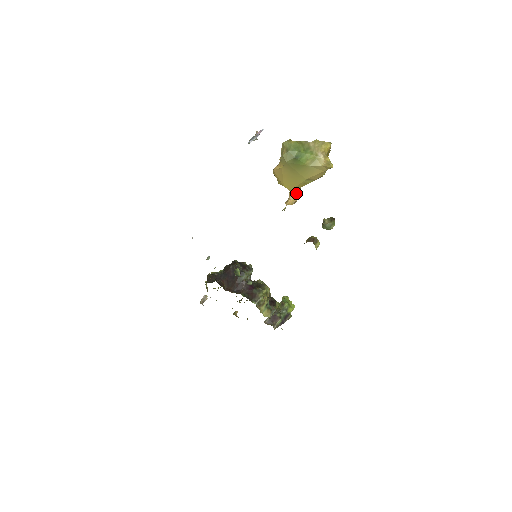
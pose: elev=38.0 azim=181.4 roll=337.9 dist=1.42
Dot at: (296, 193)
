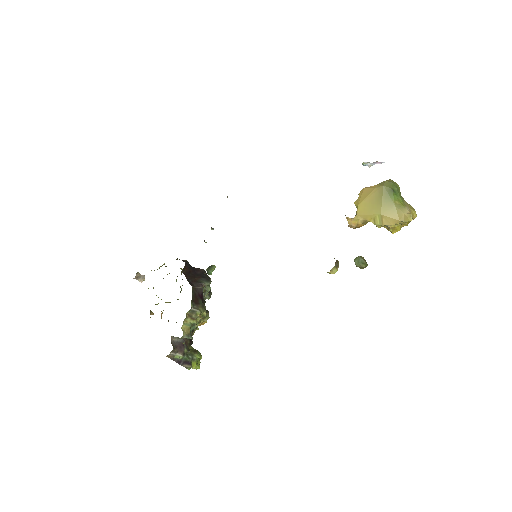
Dot at: (359, 222)
